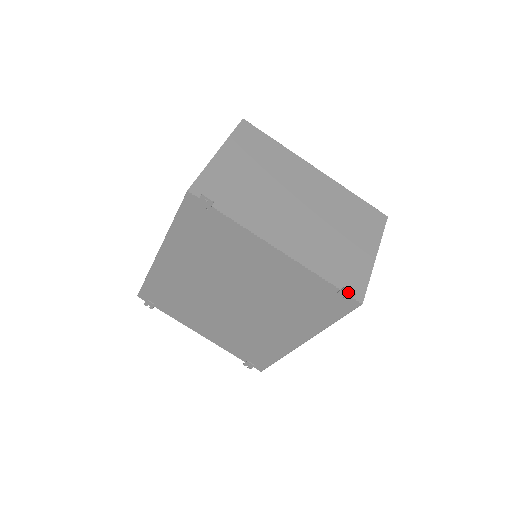
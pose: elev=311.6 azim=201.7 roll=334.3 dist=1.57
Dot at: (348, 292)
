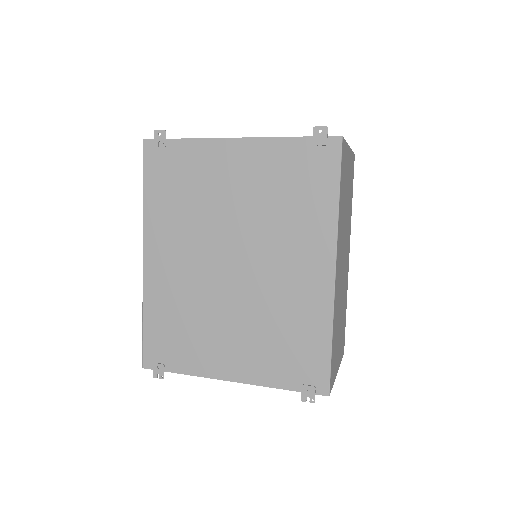
Dot at: (322, 137)
